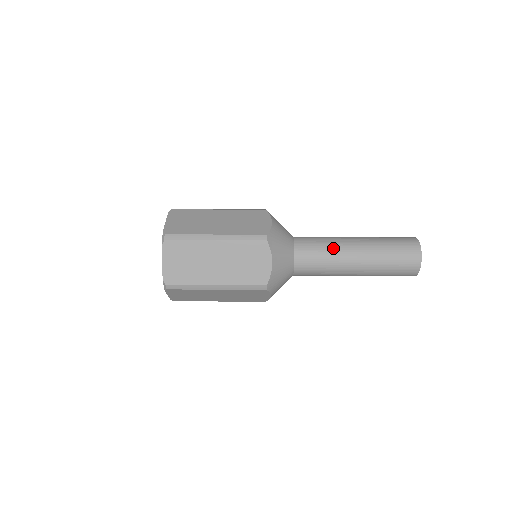
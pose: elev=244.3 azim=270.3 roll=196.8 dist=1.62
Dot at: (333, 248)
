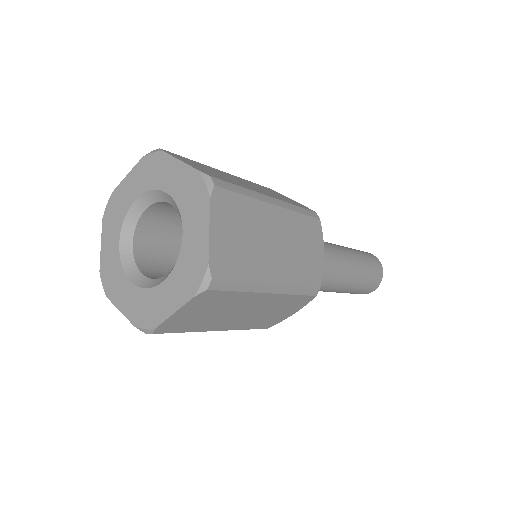
Dot at: (336, 276)
